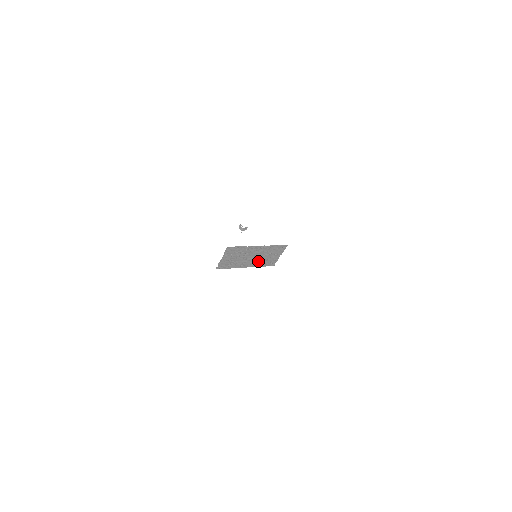
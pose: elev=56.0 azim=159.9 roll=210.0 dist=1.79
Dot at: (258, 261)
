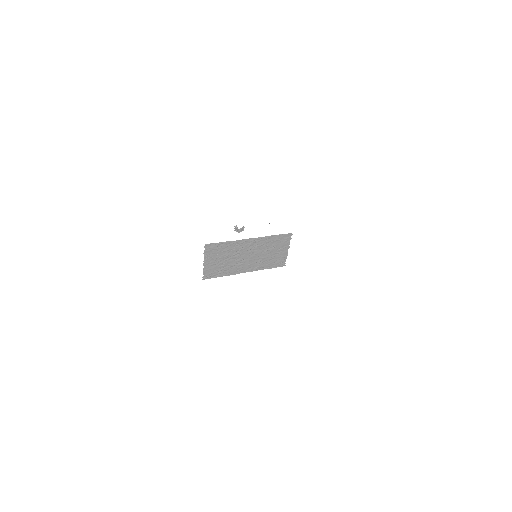
Dot at: (259, 261)
